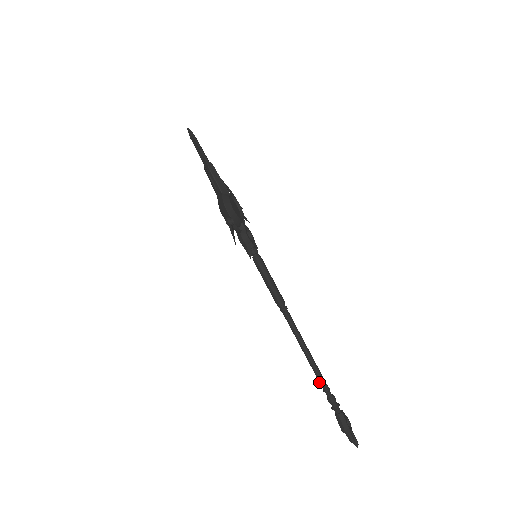
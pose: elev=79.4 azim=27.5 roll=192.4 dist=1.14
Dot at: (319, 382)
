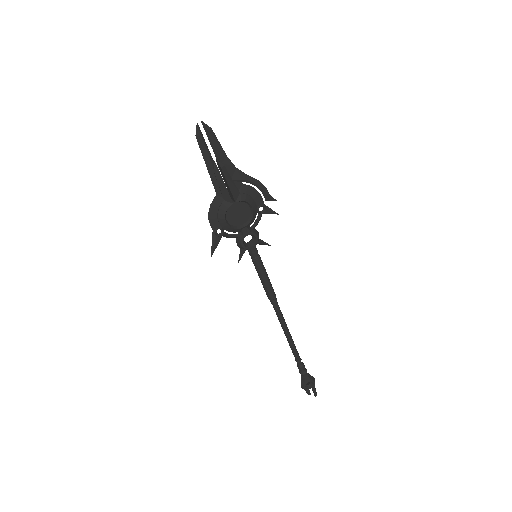
Dot at: (293, 353)
